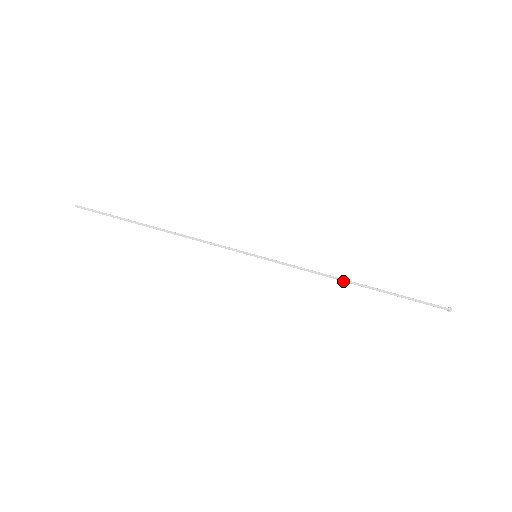
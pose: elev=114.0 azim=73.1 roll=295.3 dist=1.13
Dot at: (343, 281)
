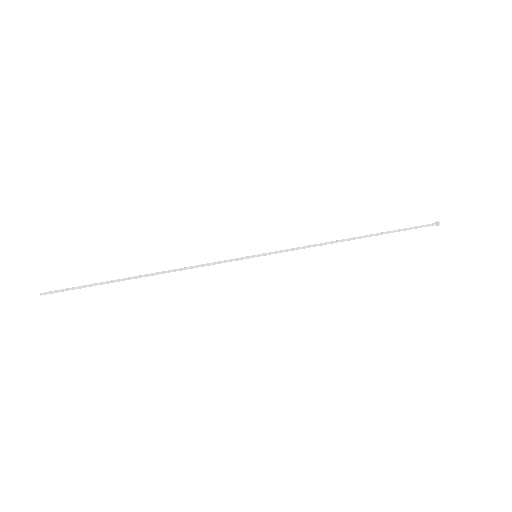
Dot at: (343, 241)
